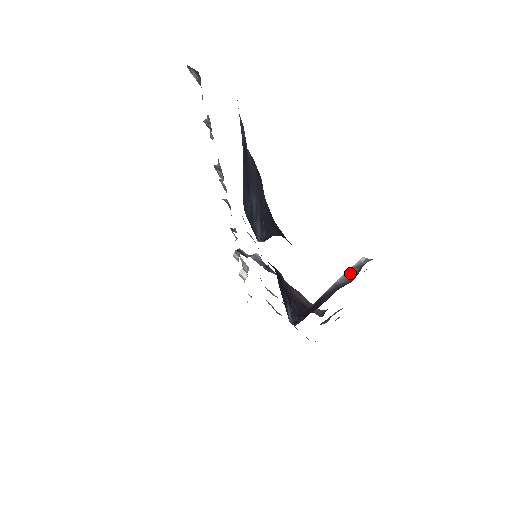
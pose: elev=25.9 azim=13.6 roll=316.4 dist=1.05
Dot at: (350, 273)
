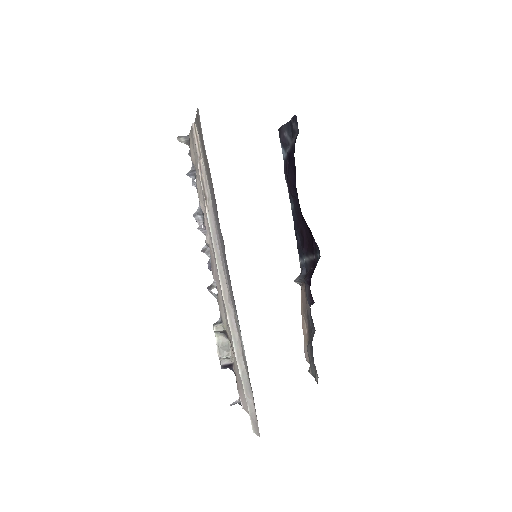
Dot at: occluded
